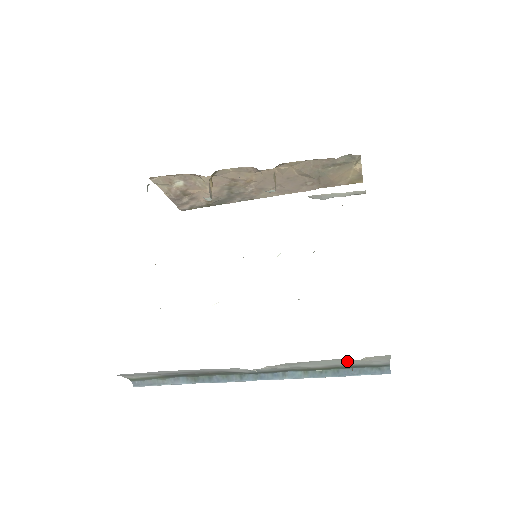
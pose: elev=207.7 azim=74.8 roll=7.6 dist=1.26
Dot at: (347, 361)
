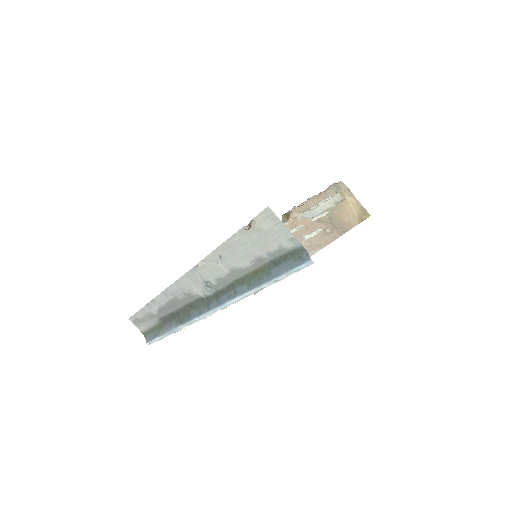
Dot at: (255, 239)
